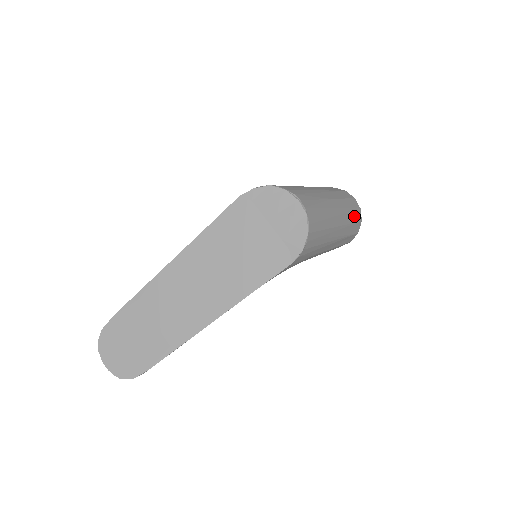
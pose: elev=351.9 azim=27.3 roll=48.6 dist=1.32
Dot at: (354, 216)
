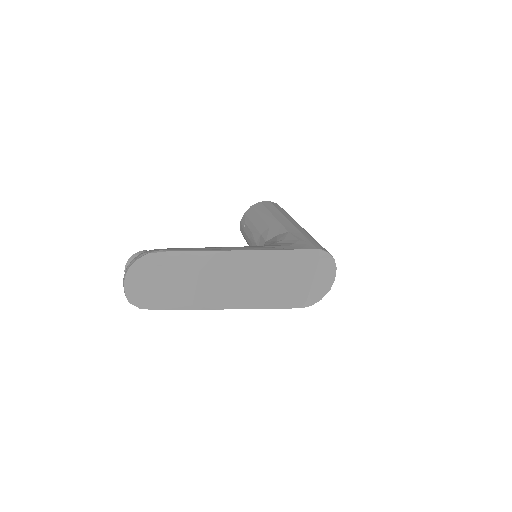
Dot at: occluded
